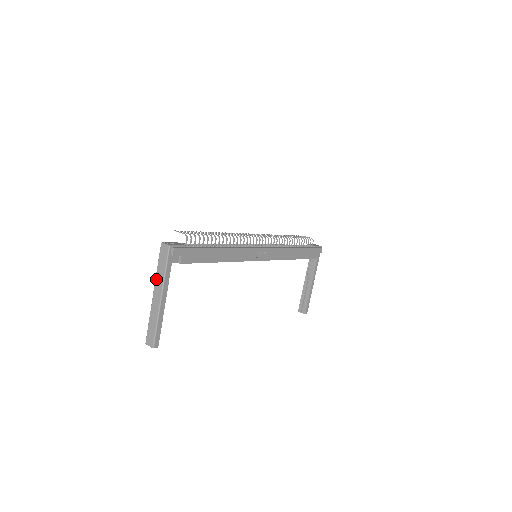
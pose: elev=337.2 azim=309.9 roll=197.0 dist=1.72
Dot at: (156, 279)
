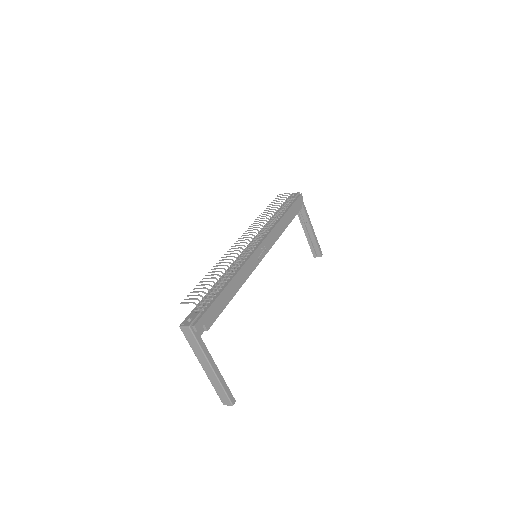
Dot at: (196, 356)
